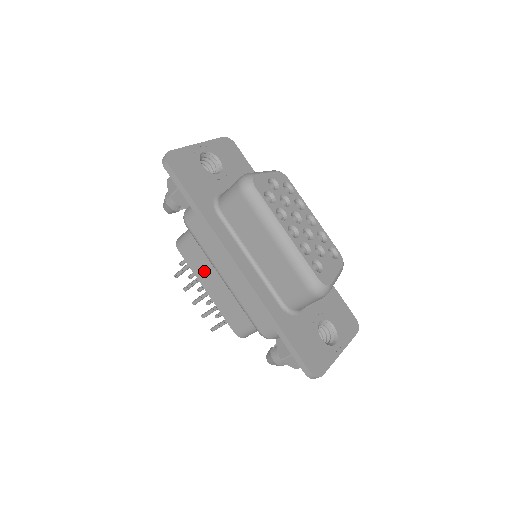
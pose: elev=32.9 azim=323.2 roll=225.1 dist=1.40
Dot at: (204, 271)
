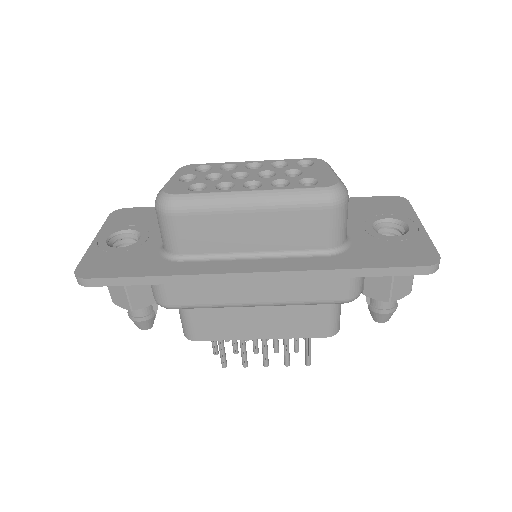
Dot at: (236, 326)
